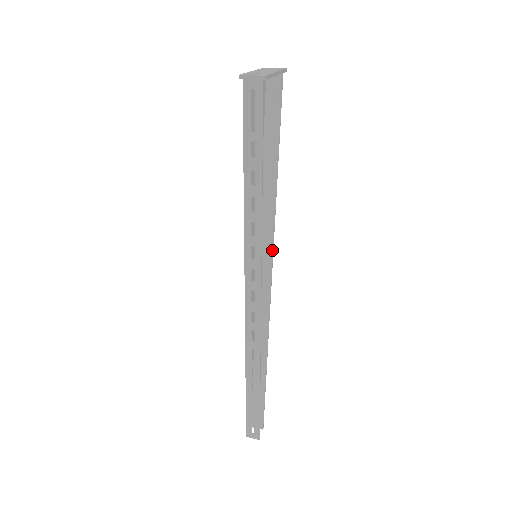
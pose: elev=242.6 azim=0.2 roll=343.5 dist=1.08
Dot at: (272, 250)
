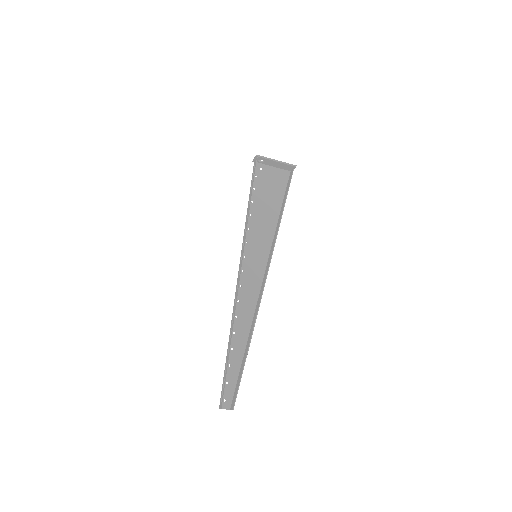
Dot at: (271, 258)
